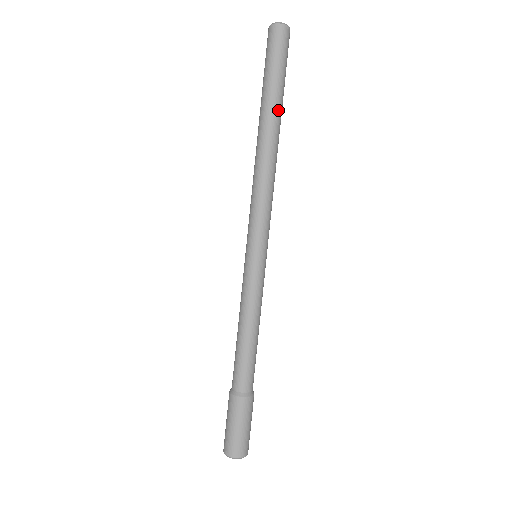
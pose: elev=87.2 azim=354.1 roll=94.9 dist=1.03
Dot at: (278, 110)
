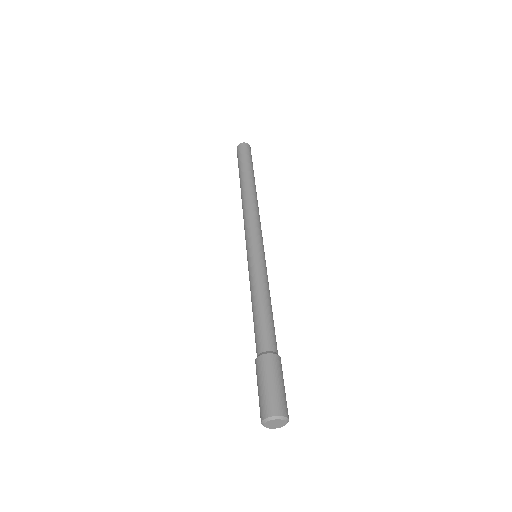
Dot at: (252, 176)
